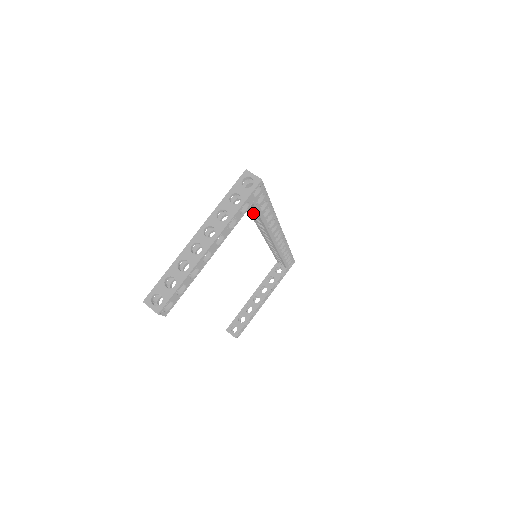
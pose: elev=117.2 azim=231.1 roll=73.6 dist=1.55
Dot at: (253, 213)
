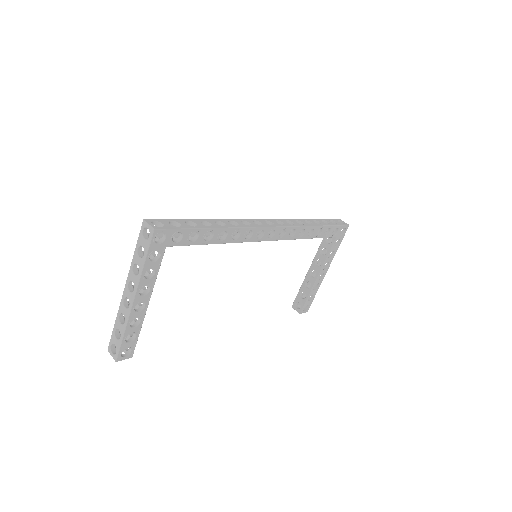
Dot at: occluded
